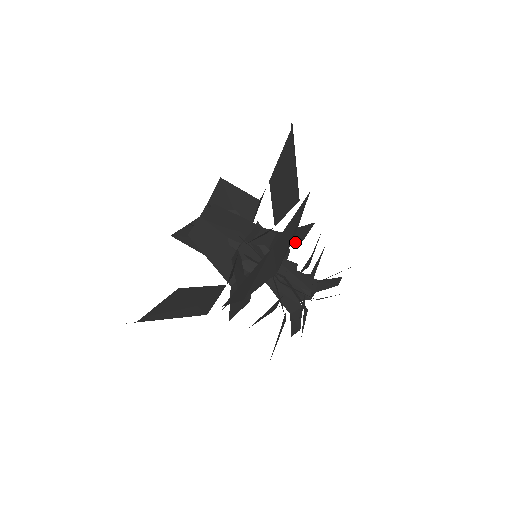
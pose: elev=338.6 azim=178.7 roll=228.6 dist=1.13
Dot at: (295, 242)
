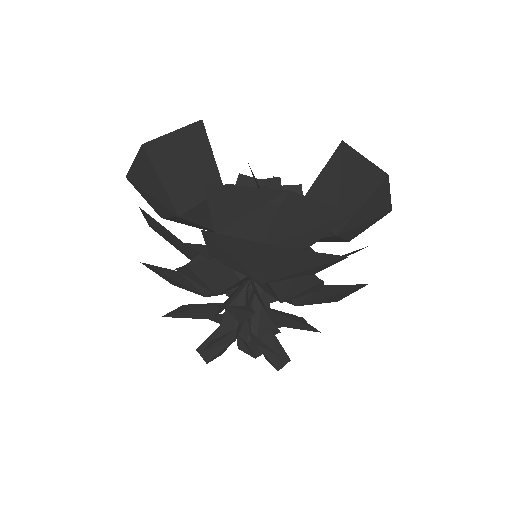
Dot at: occluded
